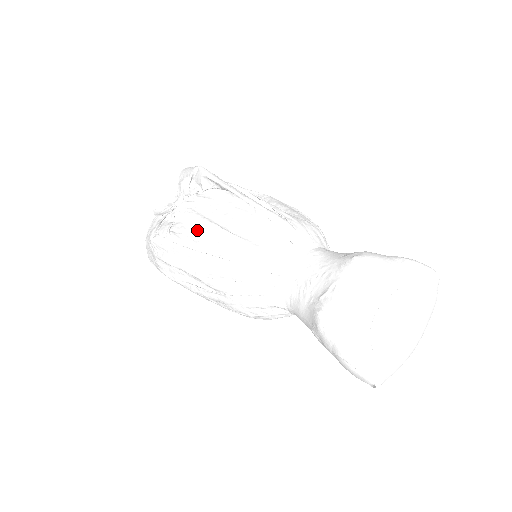
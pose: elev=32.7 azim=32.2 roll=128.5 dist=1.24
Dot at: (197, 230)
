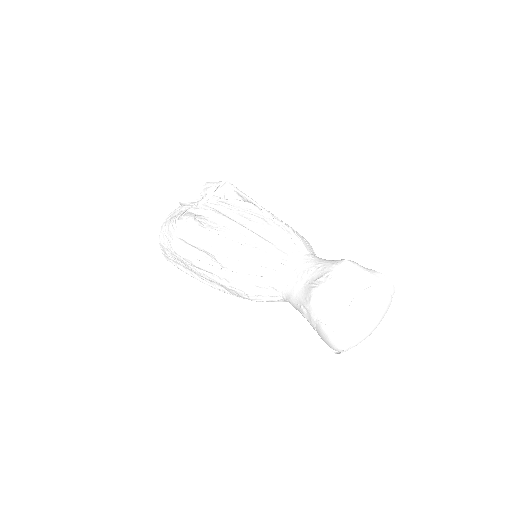
Dot at: (217, 223)
